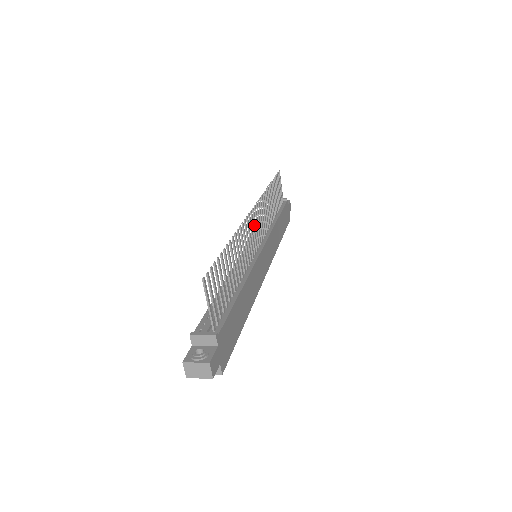
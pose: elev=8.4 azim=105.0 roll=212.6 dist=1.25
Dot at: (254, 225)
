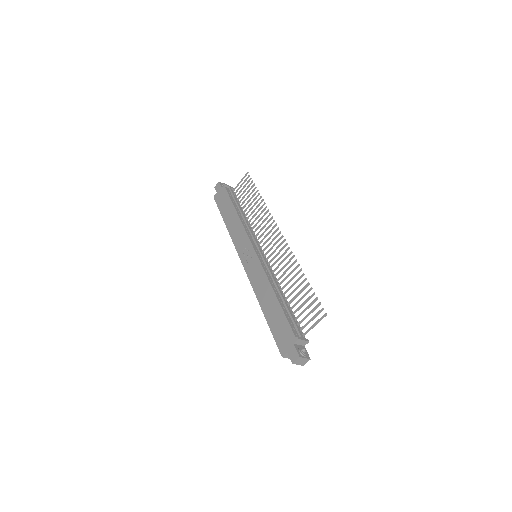
Dot at: occluded
